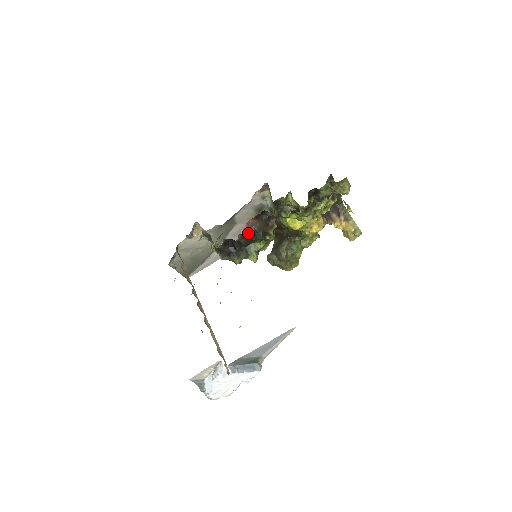
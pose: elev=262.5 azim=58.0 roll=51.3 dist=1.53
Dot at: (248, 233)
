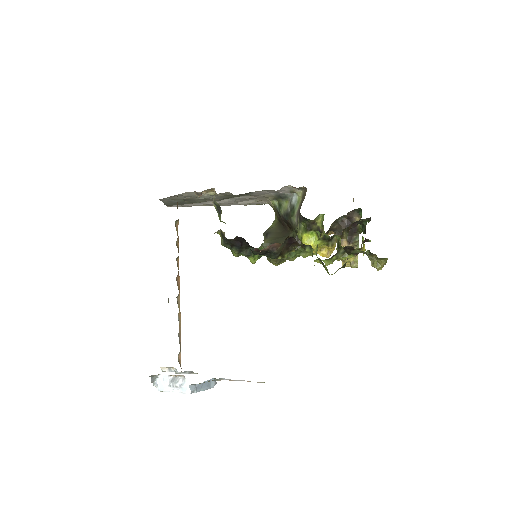
Dot at: (265, 250)
